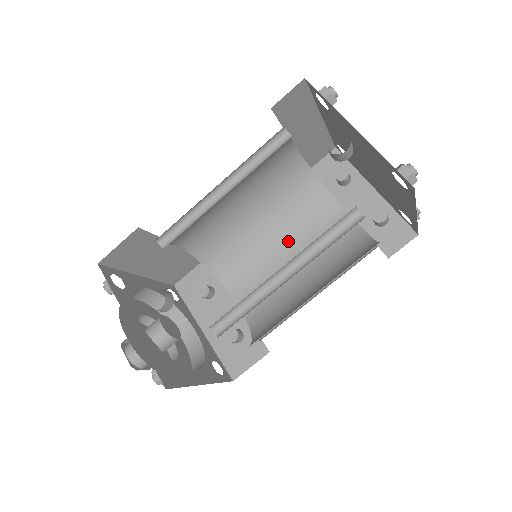
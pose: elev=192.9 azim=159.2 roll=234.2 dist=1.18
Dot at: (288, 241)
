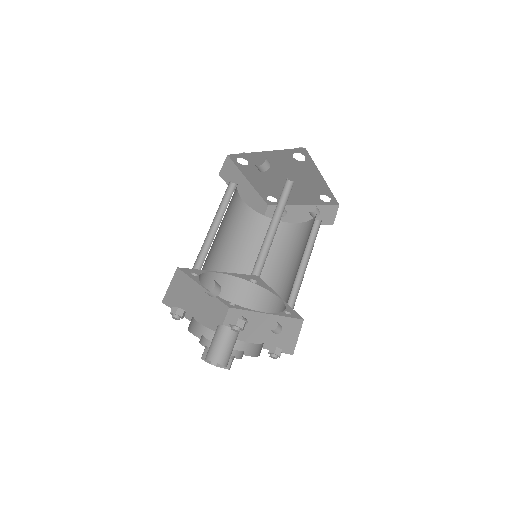
Dot at: (273, 259)
